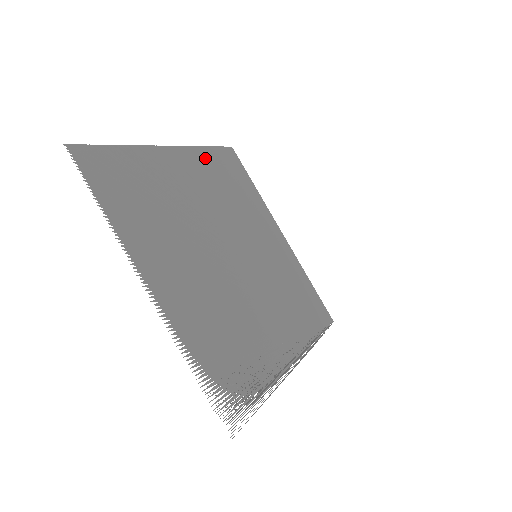
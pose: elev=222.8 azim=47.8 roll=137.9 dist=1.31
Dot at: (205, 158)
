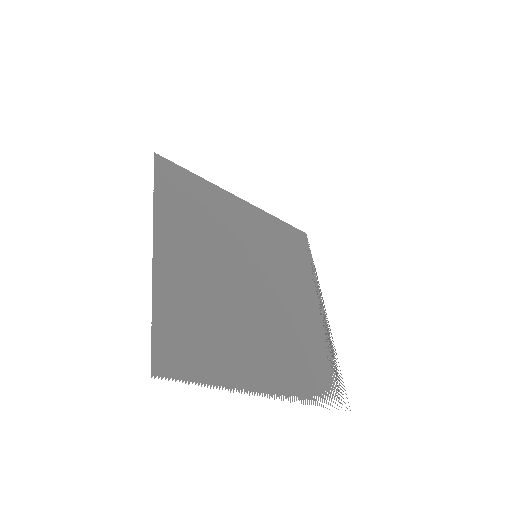
Dot at: (166, 209)
